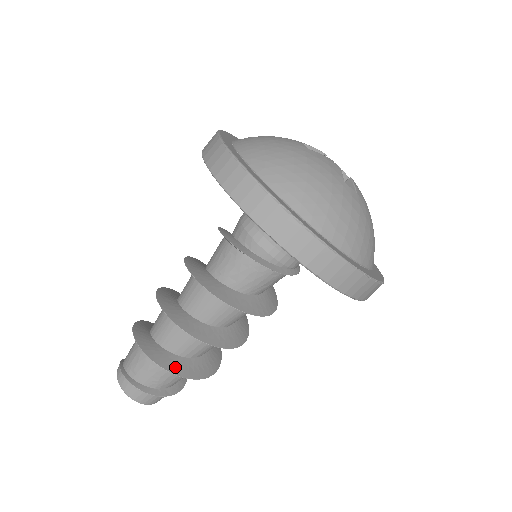
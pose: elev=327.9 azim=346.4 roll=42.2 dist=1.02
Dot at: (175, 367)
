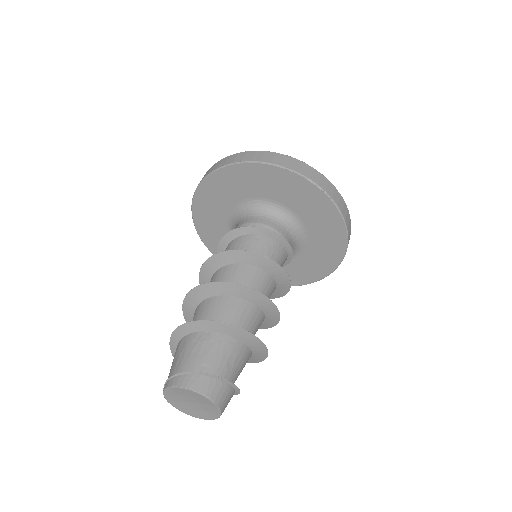
Dot at: (252, 336)
